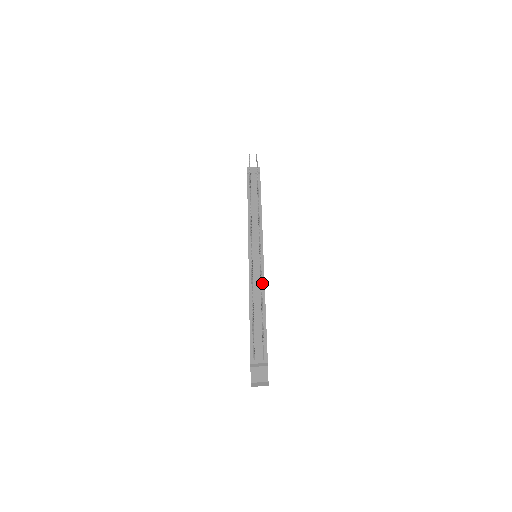
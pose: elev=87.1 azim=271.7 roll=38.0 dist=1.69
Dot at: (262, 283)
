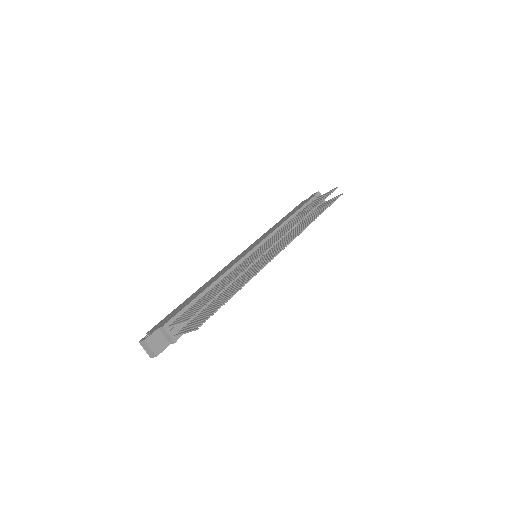
Dot at: occluded
